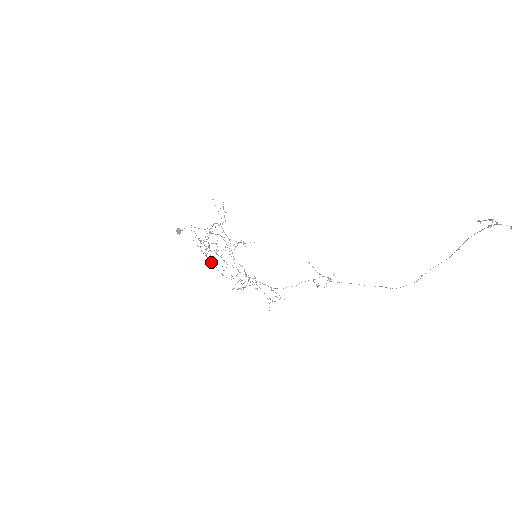
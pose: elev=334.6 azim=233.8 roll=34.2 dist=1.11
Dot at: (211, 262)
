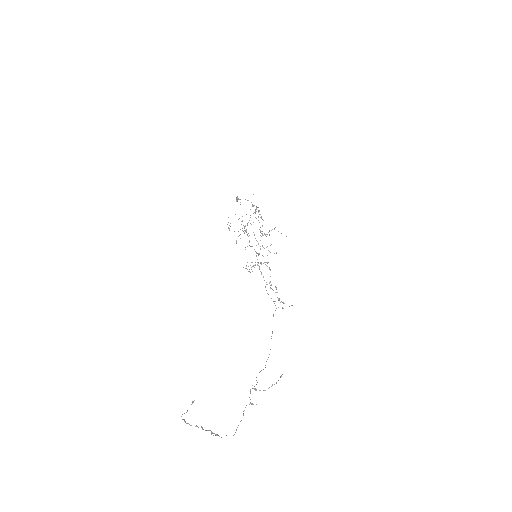
Dot at: occluded
